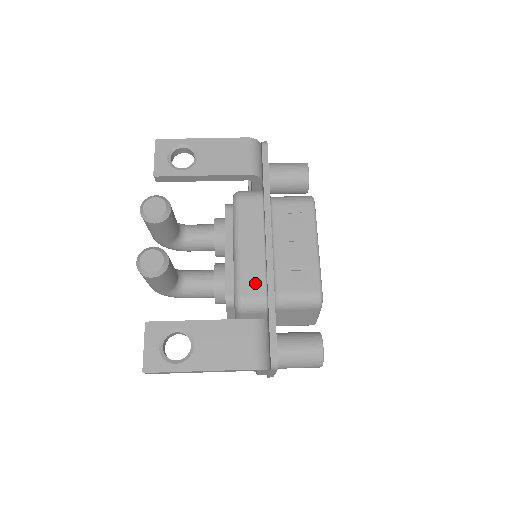
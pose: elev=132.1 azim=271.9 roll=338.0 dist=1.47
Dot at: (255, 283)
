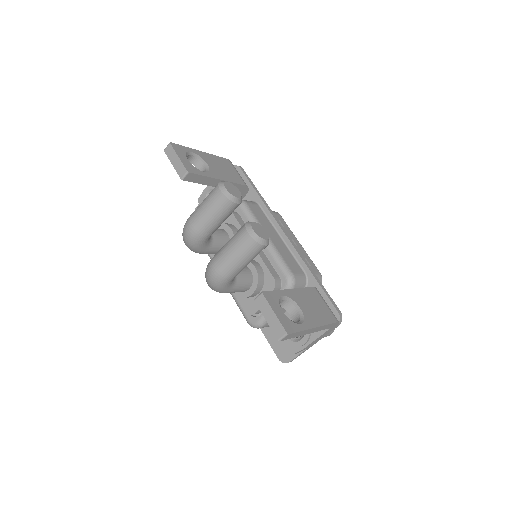
Dot at: (294, 264)
